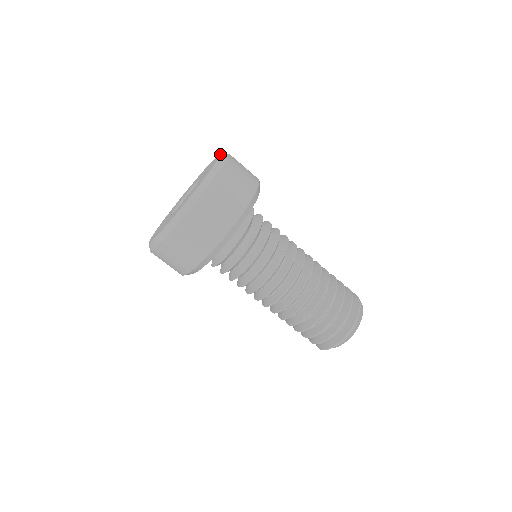
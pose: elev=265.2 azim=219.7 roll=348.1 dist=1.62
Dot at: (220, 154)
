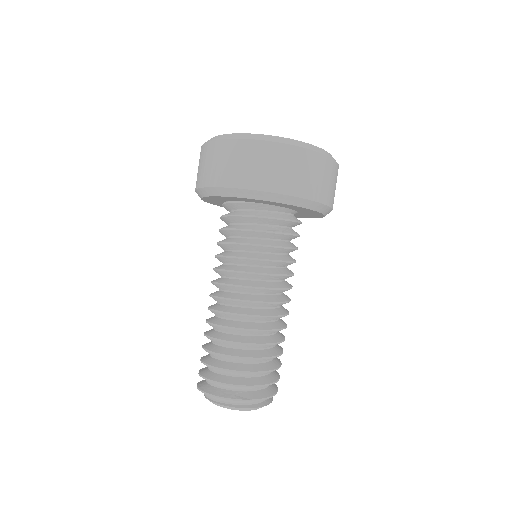
Dot at: occluded
